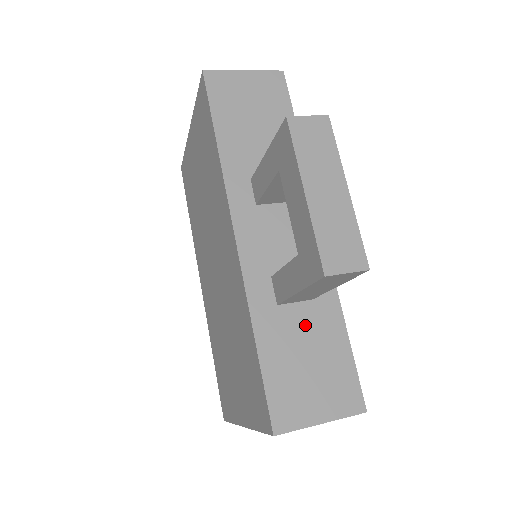
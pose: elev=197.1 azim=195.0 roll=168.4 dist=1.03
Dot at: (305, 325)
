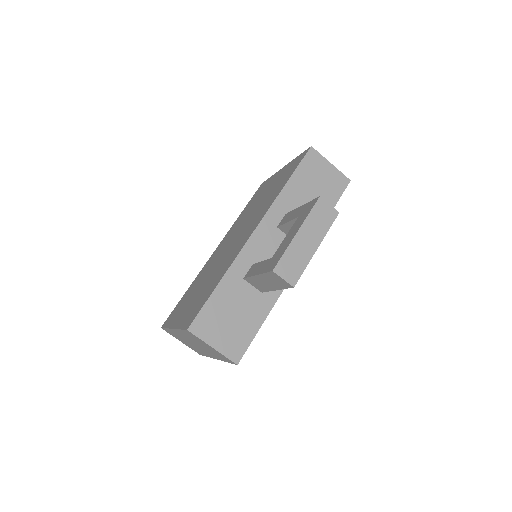
Dot at: (247, 300)
